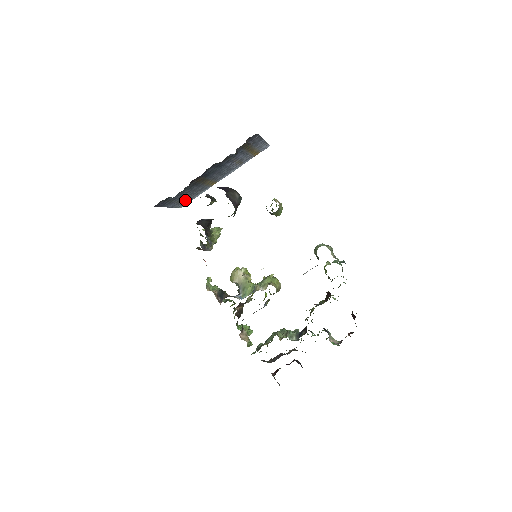
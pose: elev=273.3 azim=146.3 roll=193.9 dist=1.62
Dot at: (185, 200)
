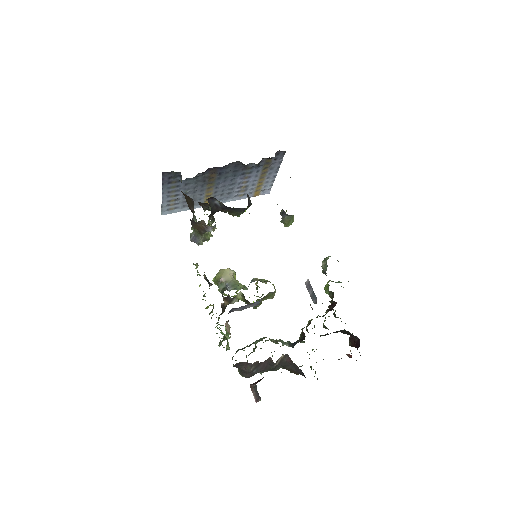
Dot at: (177, 202)
